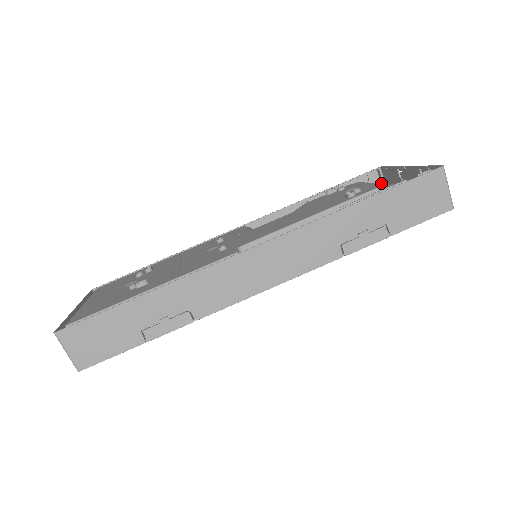
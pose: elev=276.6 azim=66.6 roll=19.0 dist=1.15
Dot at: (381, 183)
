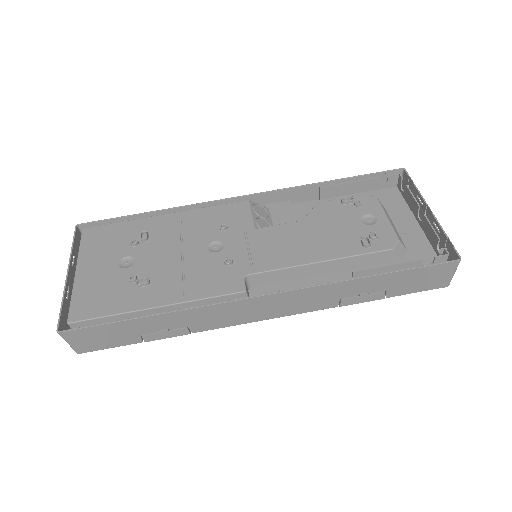
Dot at: (397, 186)
